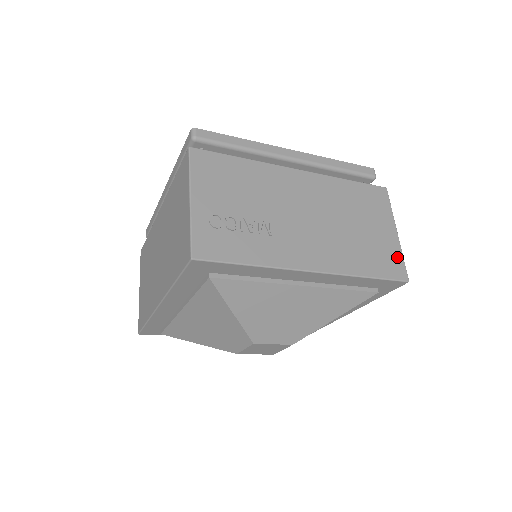
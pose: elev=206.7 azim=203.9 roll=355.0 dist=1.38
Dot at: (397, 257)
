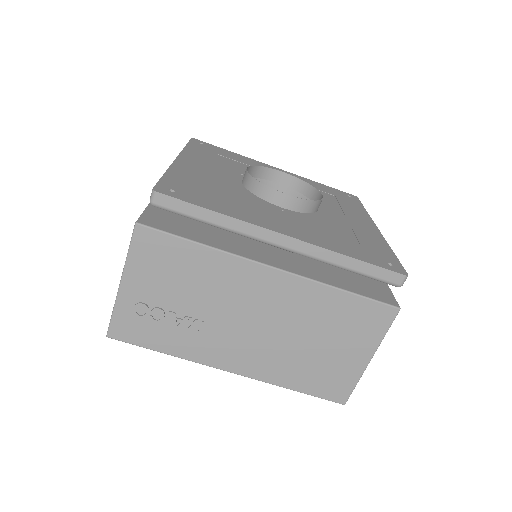
Dot at: (348, 382)
